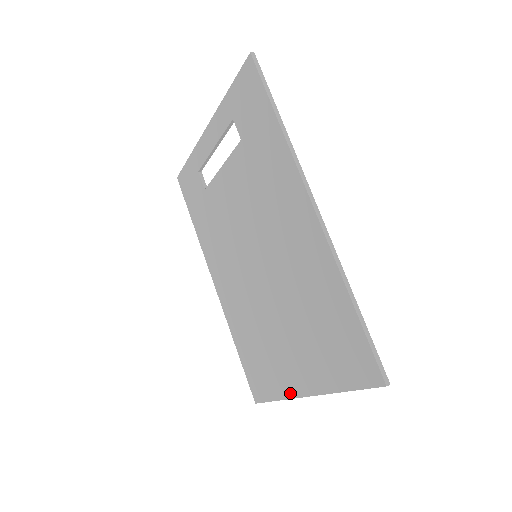
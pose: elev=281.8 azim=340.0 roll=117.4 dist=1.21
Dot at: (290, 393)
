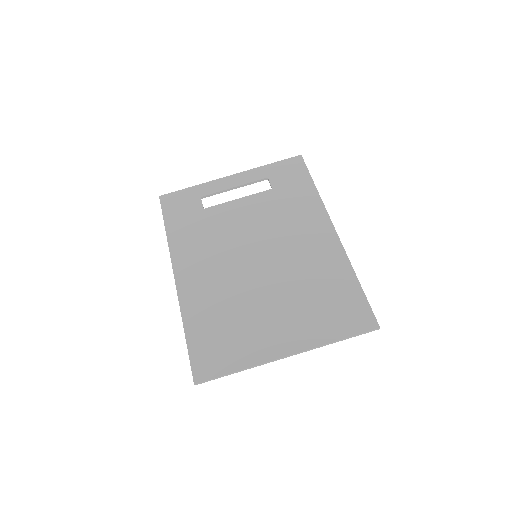
Dot at: (264, 358)
